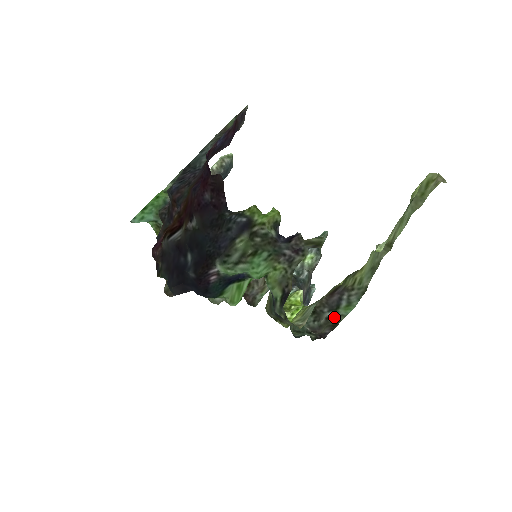
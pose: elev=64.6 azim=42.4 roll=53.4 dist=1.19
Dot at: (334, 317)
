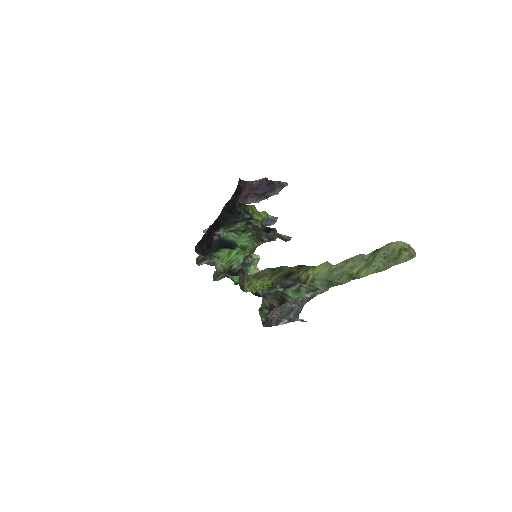
Dot at: (282, 293)
